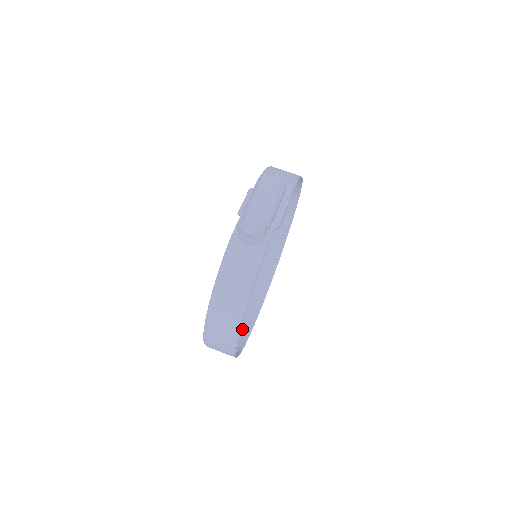
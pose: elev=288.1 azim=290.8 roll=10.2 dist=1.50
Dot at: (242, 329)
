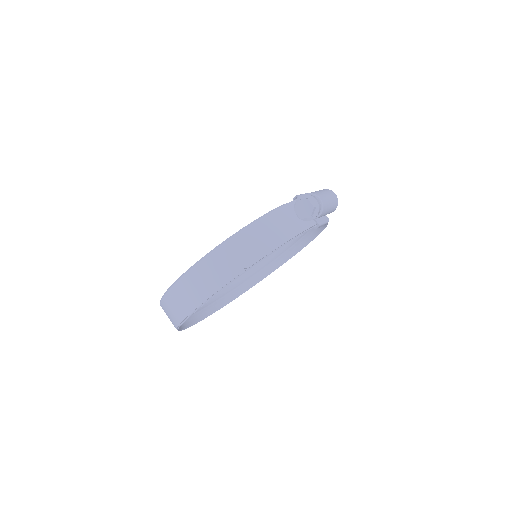
Dot at: occluded
